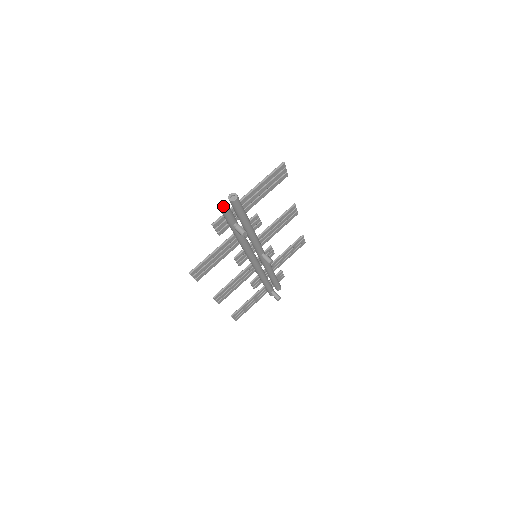
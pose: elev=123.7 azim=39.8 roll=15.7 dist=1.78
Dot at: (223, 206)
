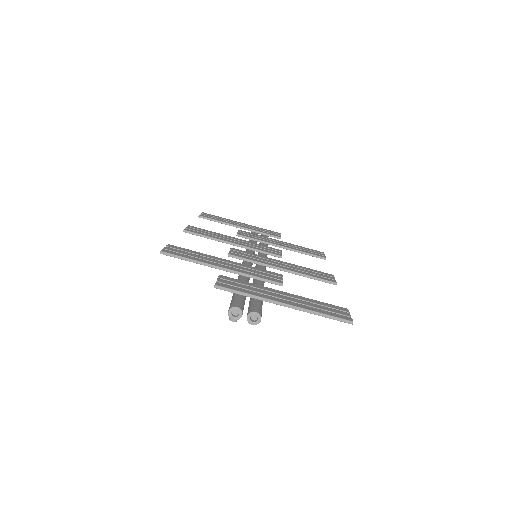
Dot at: (235, 311)
